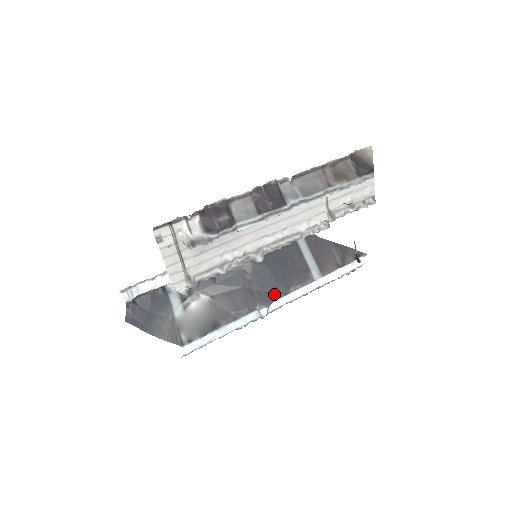
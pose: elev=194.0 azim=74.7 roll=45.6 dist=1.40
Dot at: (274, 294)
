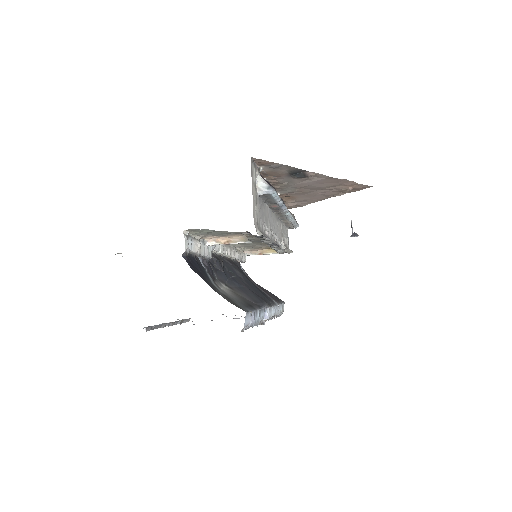
Dot at: occluded
